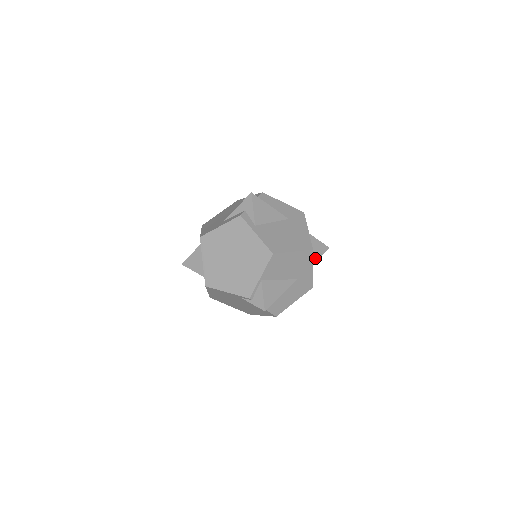
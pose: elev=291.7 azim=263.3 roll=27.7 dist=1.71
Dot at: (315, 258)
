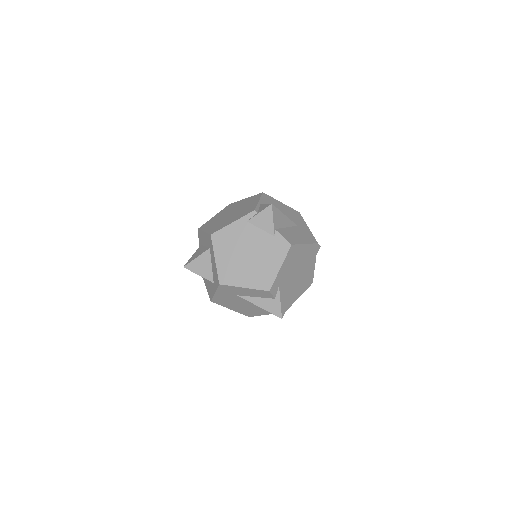
Dot at: occluded
